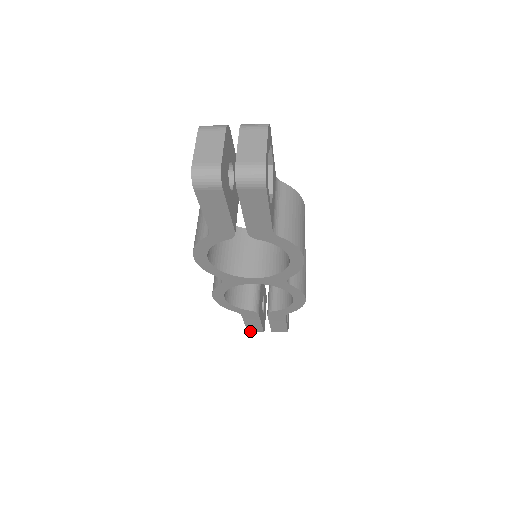
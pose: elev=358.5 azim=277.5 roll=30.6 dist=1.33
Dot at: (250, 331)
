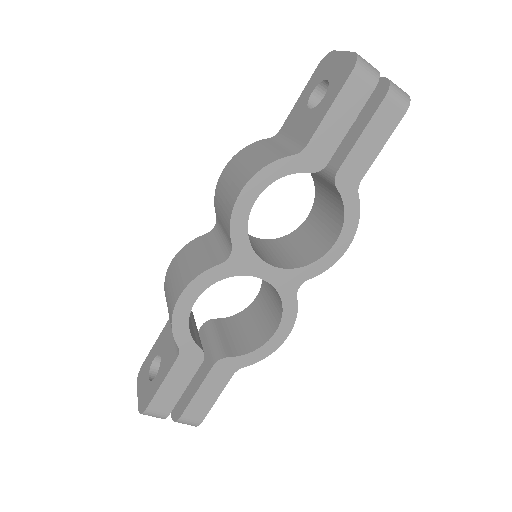
Dot at: (147, 412)
